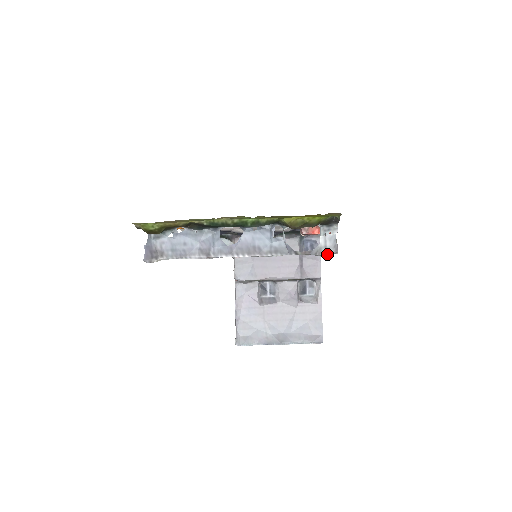
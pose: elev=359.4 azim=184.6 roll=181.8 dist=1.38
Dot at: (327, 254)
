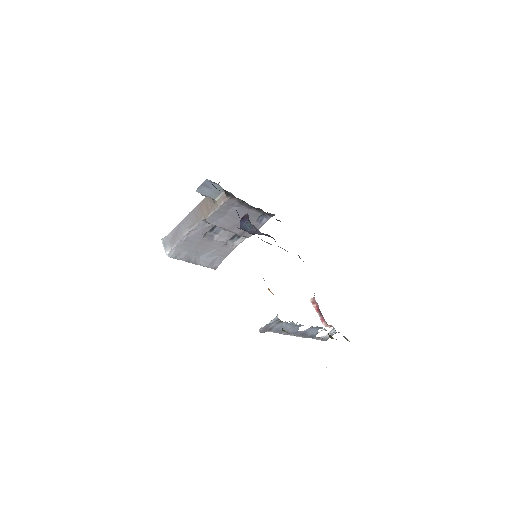
Dot at: occluded
